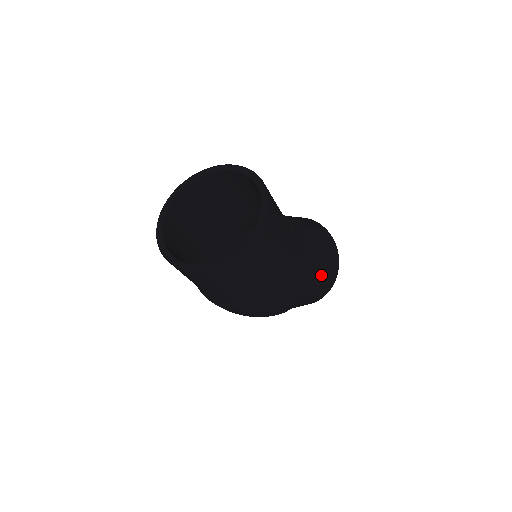
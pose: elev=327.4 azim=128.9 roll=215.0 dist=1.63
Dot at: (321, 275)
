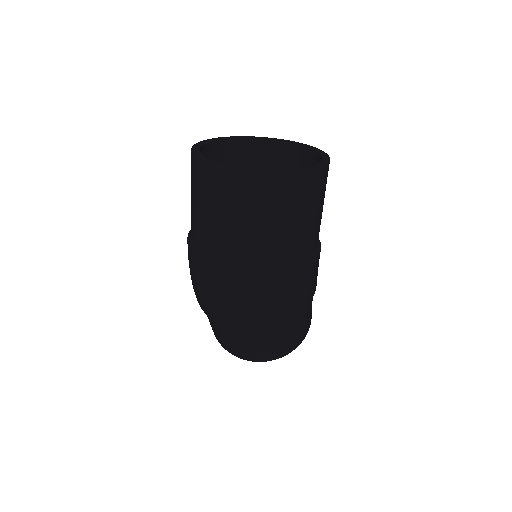
Dot at: occluded
